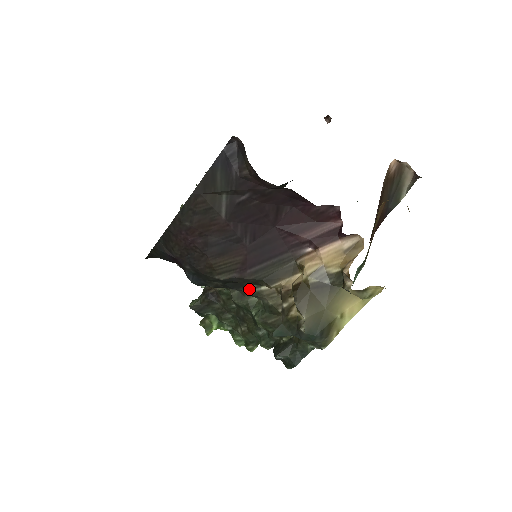
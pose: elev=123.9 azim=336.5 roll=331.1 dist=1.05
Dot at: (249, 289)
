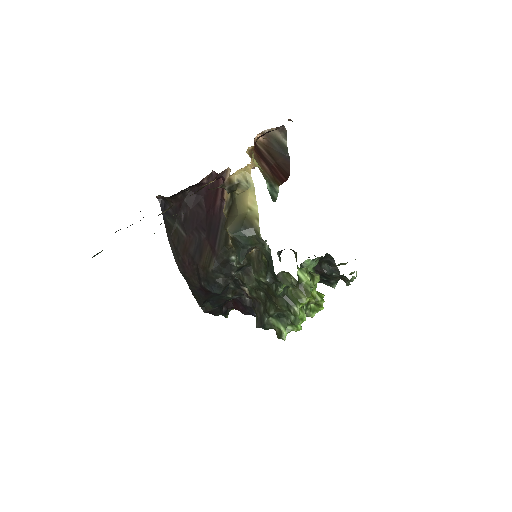
Dot at: (235, 263)
